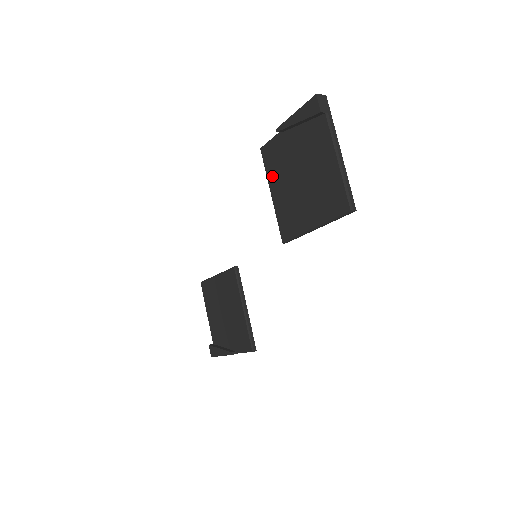
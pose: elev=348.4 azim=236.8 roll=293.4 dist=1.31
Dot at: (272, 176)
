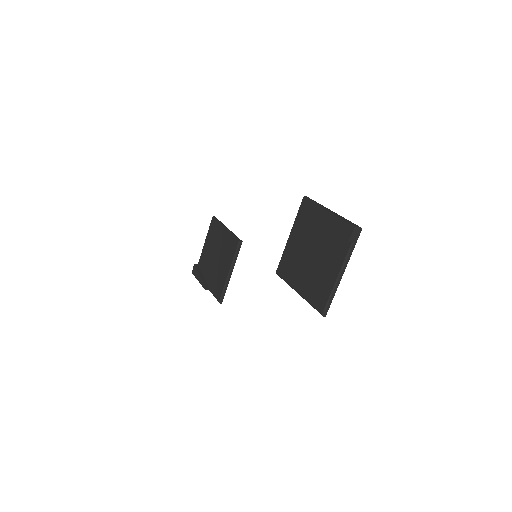
Dot at: (298, 226)
